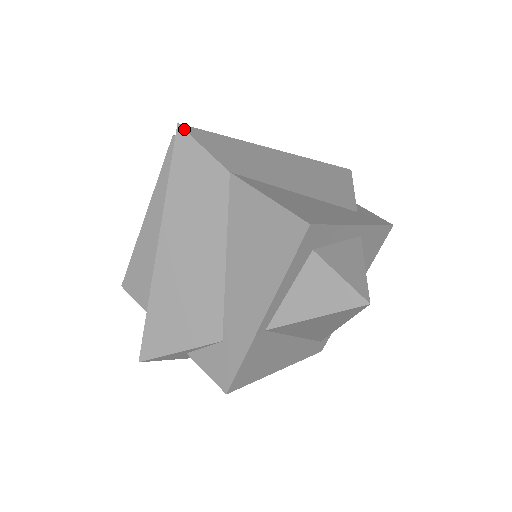
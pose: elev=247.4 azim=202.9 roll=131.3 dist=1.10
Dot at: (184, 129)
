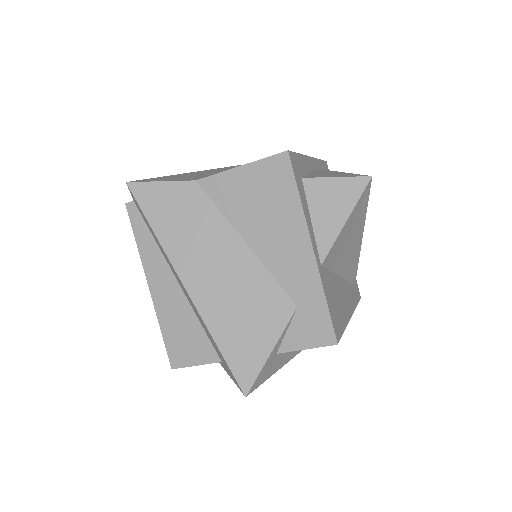
Dot at: (134, 182)
